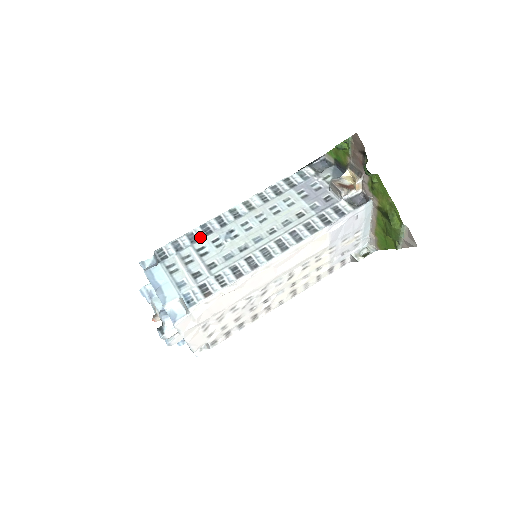
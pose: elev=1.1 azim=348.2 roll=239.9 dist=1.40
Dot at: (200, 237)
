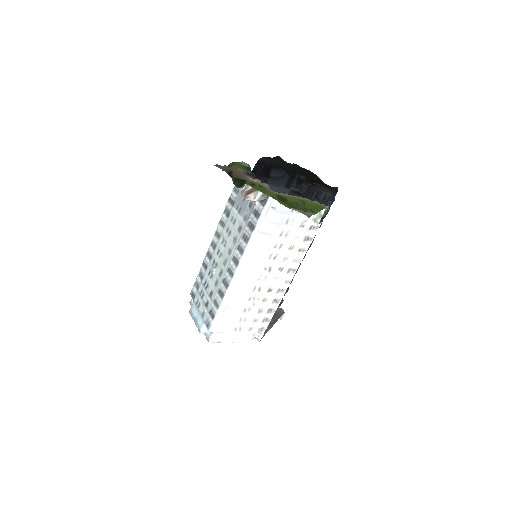
Dot at: (203, 274)
